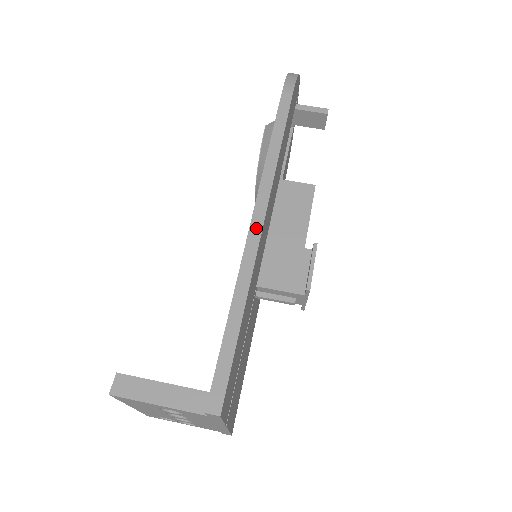
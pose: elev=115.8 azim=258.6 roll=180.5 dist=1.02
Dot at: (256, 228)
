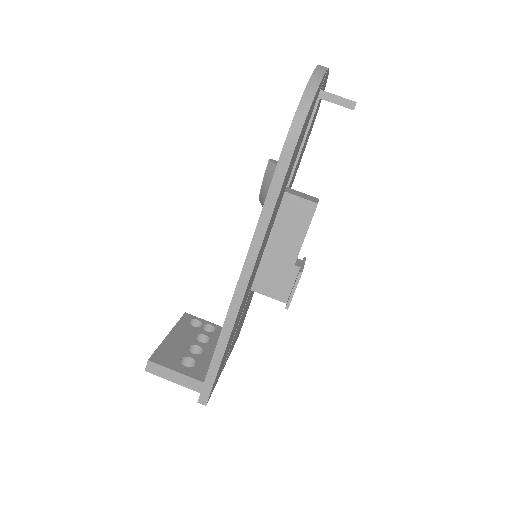
Dot at: (239, 294)
